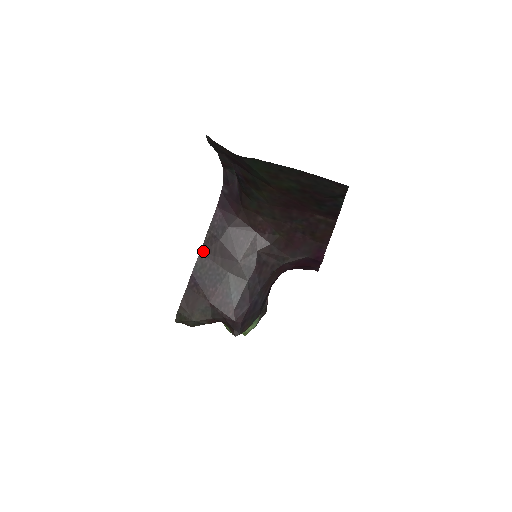
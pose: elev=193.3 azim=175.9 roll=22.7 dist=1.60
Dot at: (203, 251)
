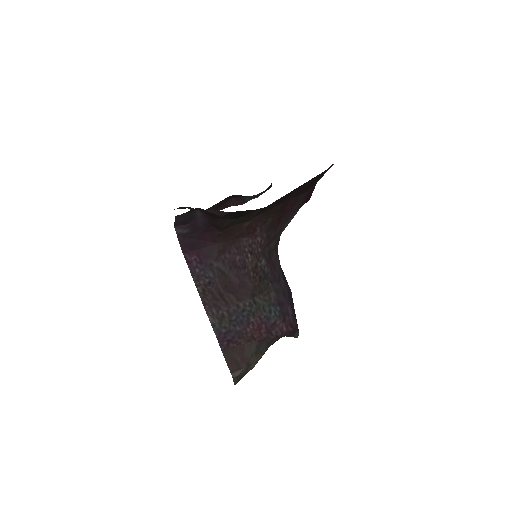
Dot at: (208, 307)
